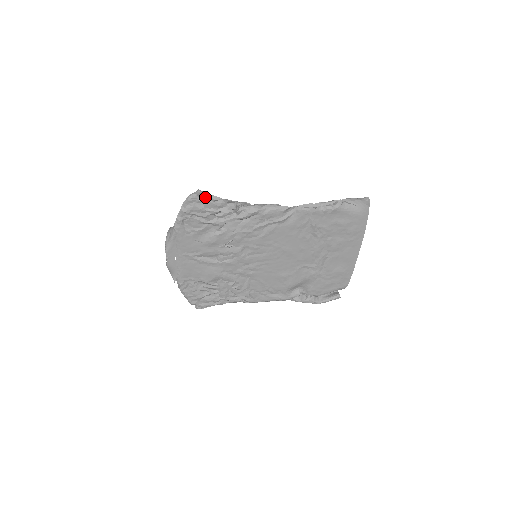
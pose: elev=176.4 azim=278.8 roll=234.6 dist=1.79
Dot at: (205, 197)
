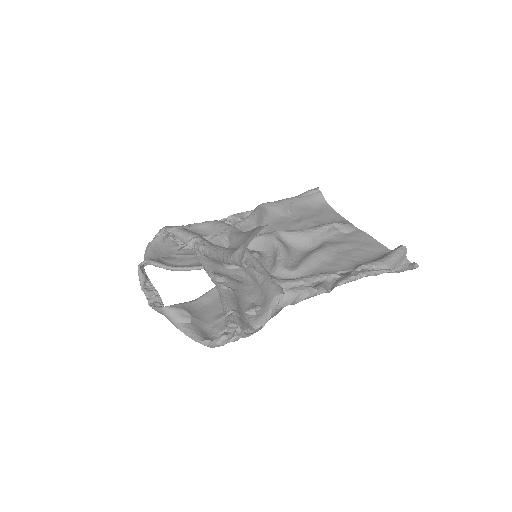
Dot at: (235, 336)
